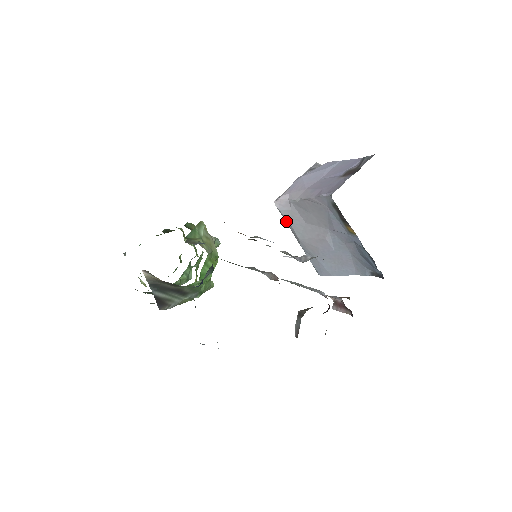
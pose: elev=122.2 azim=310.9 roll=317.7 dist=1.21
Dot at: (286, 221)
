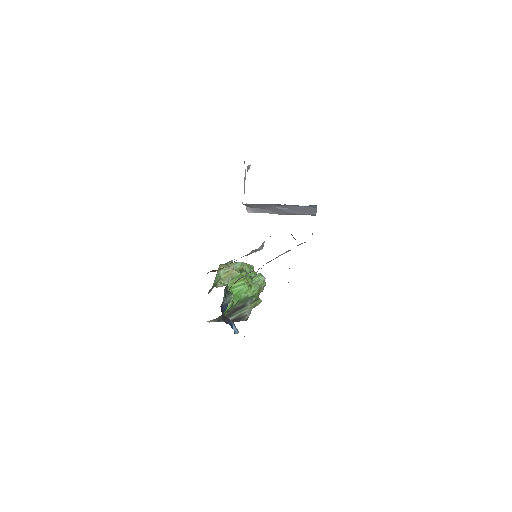
Dot at: occluded
